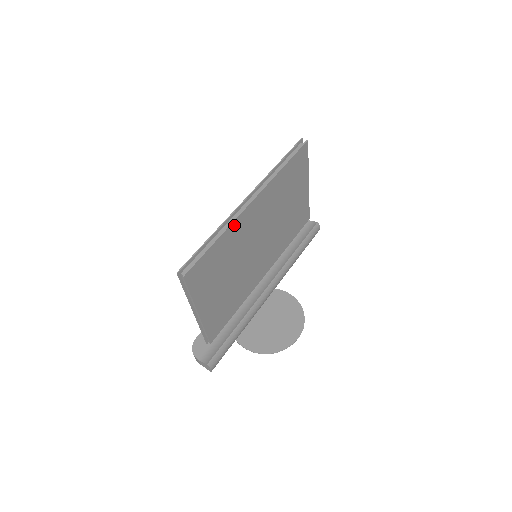
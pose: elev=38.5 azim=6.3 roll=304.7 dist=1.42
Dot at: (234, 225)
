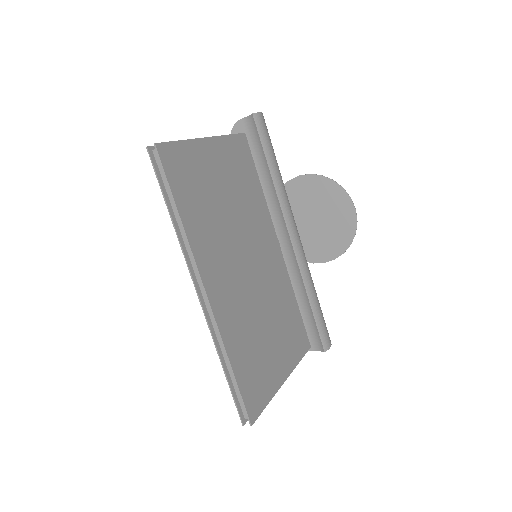
Dot at: (223, 331)
